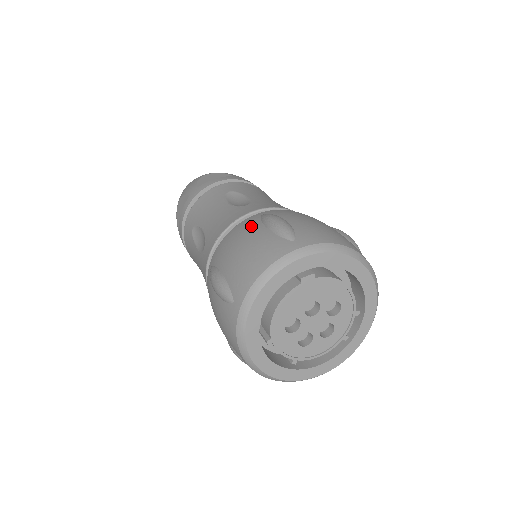
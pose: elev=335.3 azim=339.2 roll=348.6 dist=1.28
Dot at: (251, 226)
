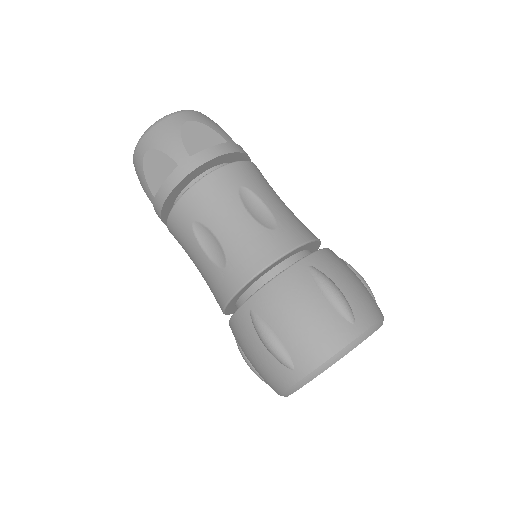
Dot at: (306, 288)
